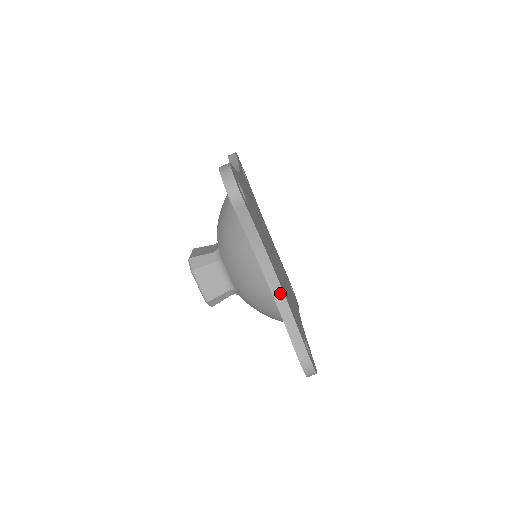
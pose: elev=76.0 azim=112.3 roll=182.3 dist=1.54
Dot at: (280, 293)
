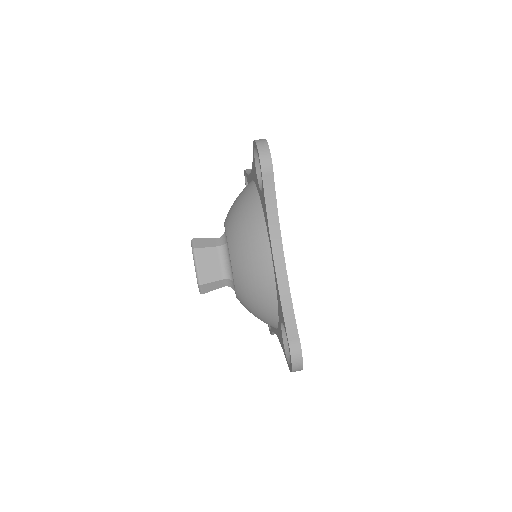
Dot at: (284, 273)
